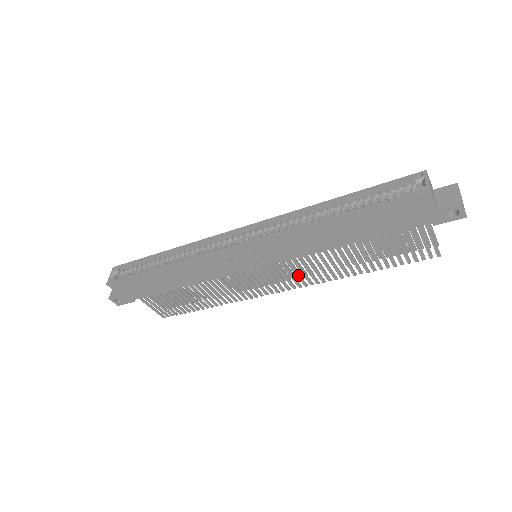
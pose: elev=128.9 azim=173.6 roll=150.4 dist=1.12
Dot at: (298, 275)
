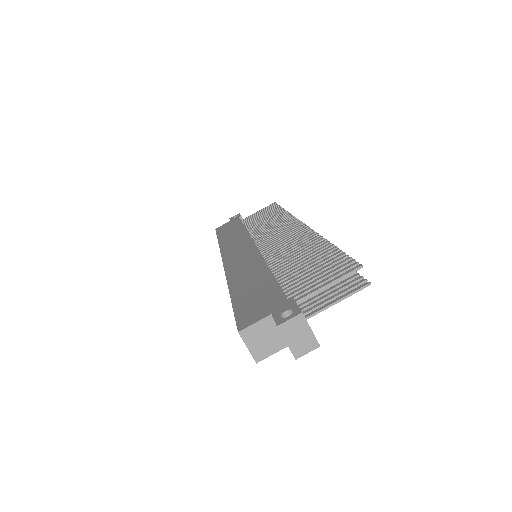
Dot at: occluded
